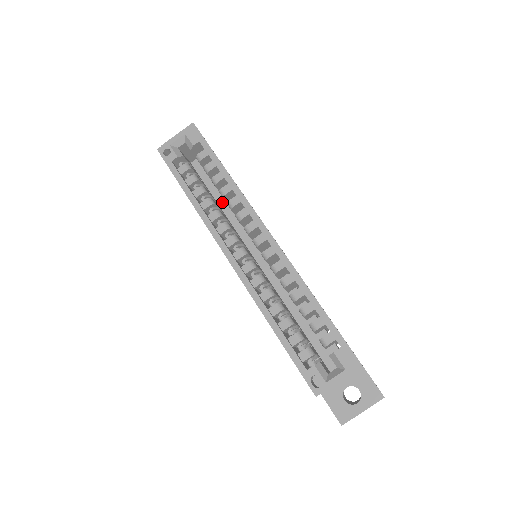
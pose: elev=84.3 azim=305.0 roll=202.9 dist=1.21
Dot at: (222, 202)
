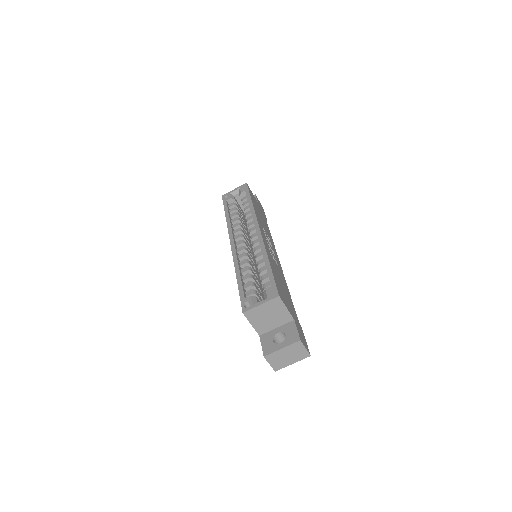
Dot at: occluded
